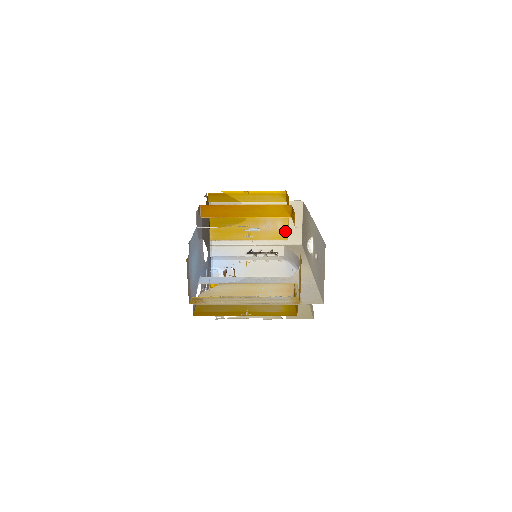
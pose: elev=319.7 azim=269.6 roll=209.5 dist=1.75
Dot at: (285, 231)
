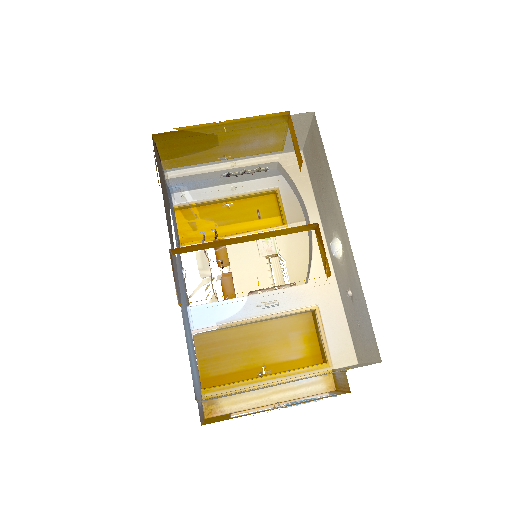
Dot at: (280, 145)
